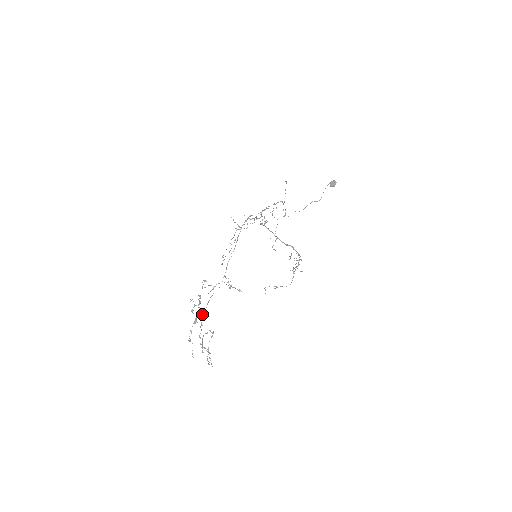
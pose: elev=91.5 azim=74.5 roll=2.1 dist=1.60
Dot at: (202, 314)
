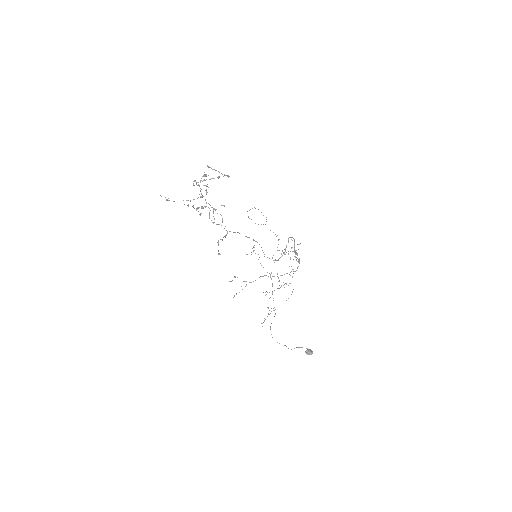
Dot at: (205, 199)
